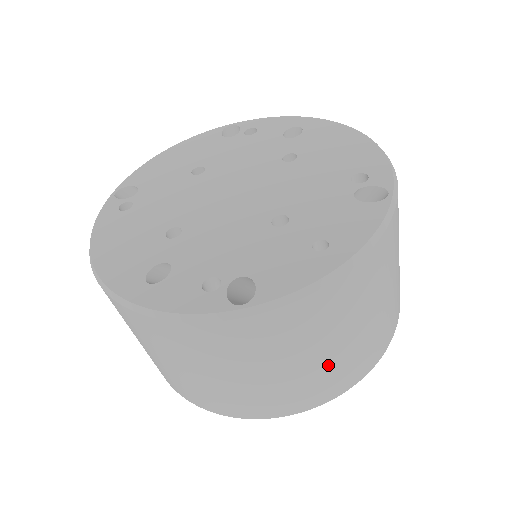
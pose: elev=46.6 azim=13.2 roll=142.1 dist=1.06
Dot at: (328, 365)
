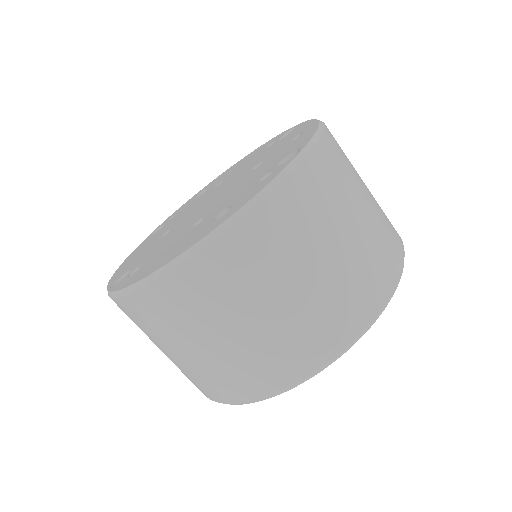
Dot at: (376, 209)
